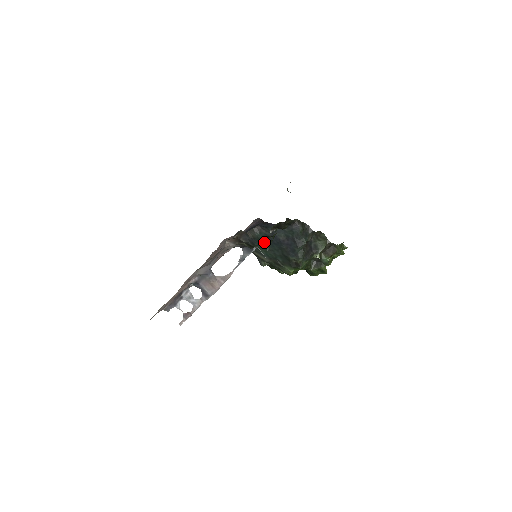
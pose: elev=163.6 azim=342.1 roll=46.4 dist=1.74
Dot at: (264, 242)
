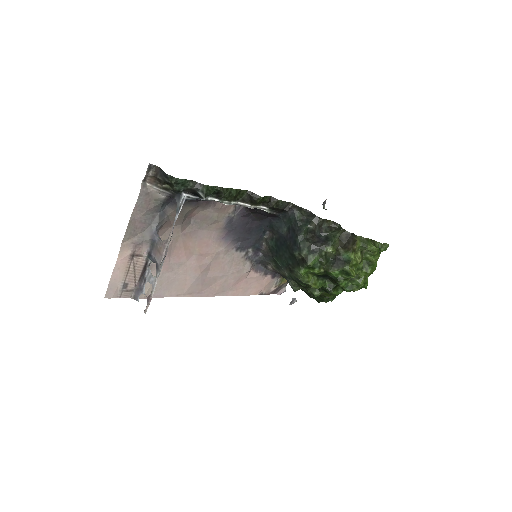
Dot at: (193, 185)
